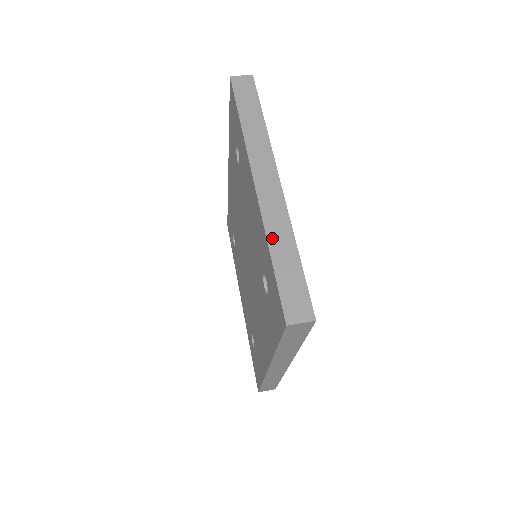
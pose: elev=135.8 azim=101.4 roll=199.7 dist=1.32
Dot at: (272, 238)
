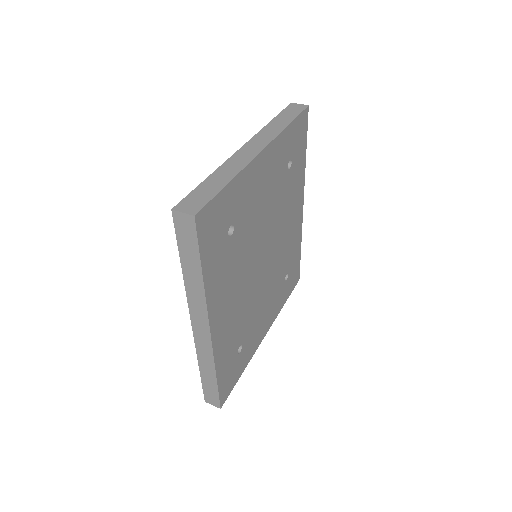
Dot at: (220, 171)
